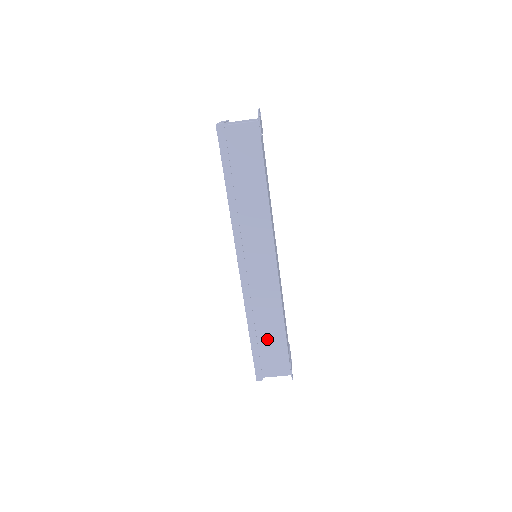
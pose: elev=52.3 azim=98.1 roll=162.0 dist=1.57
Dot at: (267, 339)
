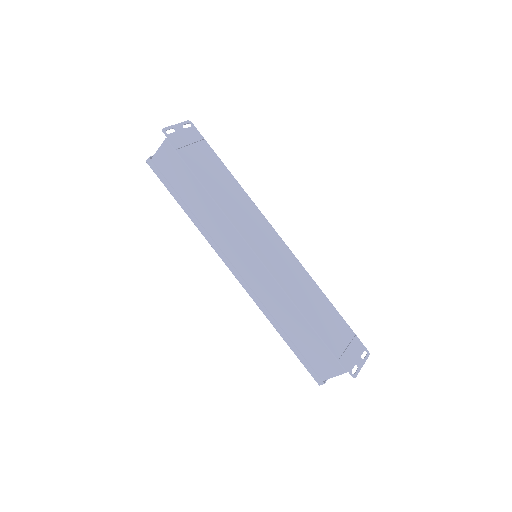
Dot at: (301, 338)
